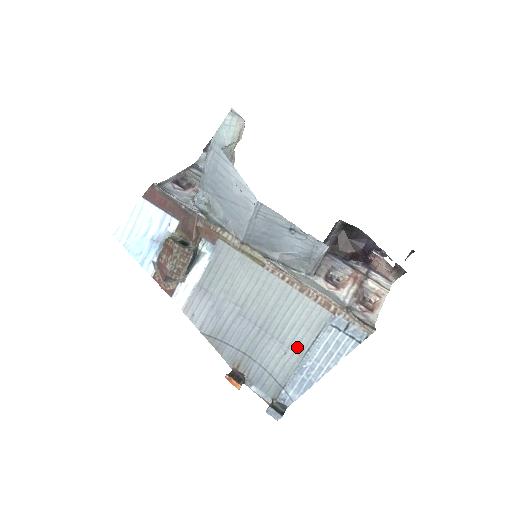
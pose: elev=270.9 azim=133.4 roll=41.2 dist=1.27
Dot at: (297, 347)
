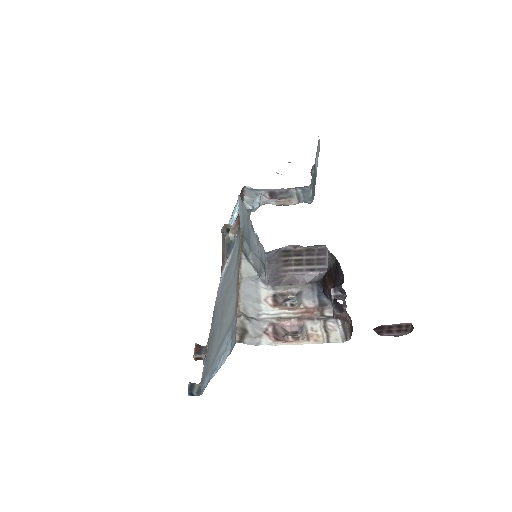
Dot at: (220, 340)
